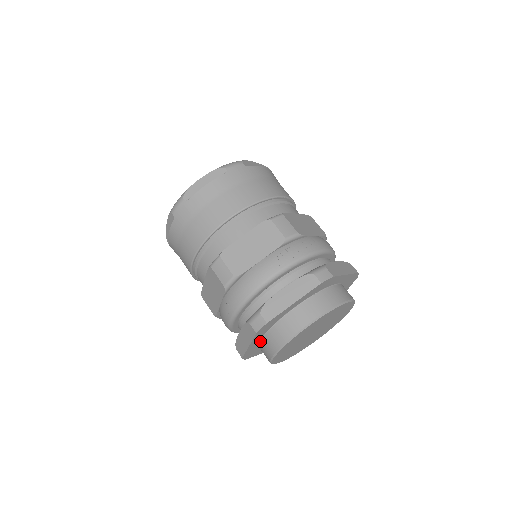
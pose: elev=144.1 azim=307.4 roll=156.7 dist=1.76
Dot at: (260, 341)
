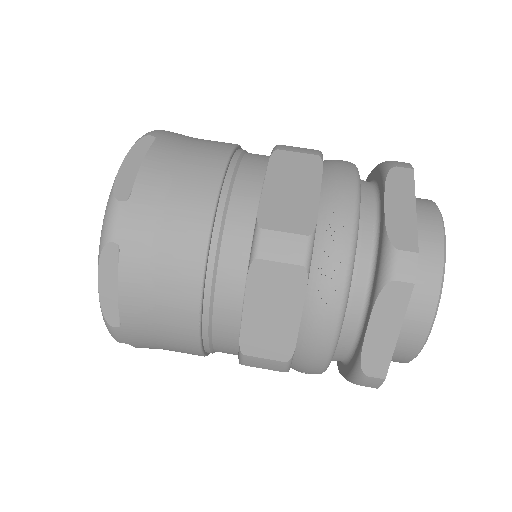
Dot at: occluded
